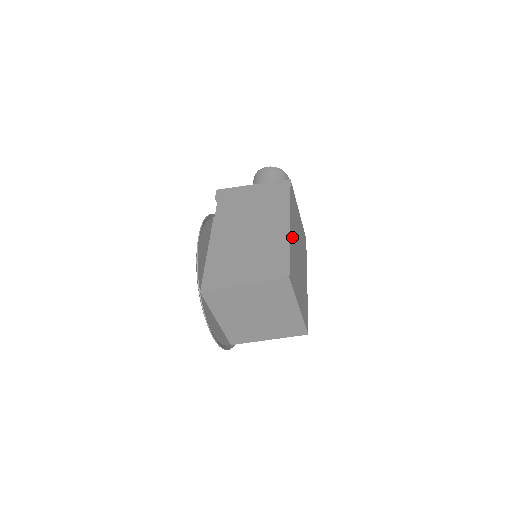
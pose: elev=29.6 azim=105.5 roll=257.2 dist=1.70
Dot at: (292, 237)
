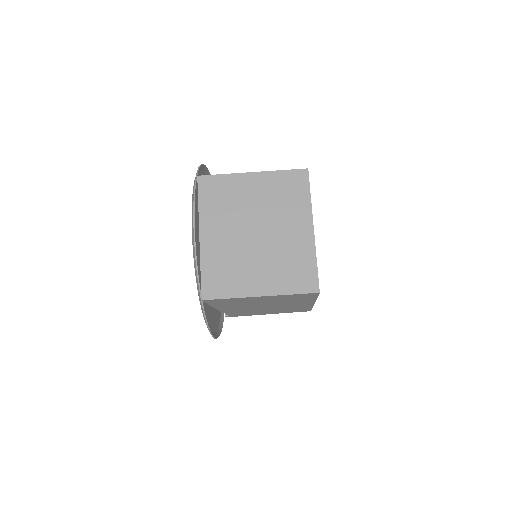
Dot at: occluded
